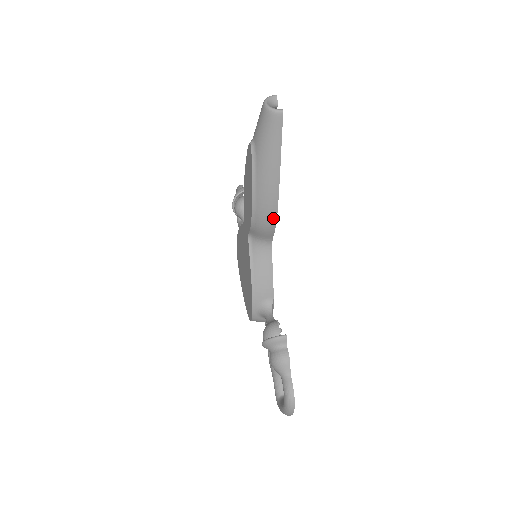
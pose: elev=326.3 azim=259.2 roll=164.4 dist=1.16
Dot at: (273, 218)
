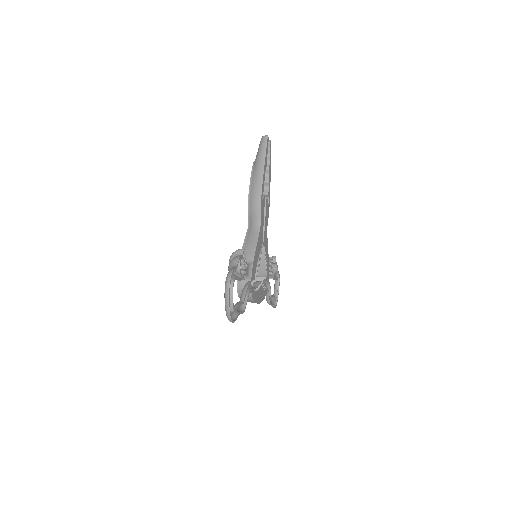
Dot at: (259, 198)
